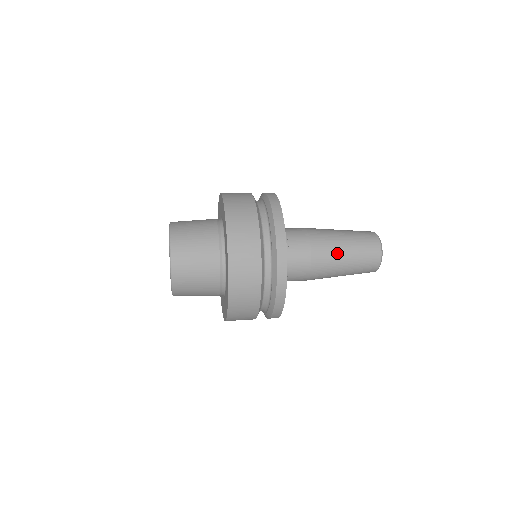
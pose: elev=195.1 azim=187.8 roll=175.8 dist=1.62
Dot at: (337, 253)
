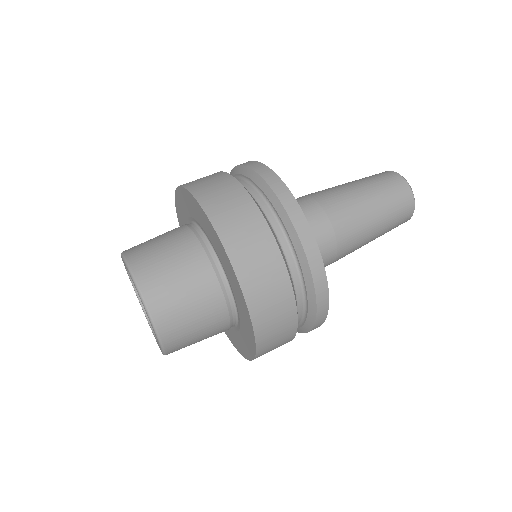
Dot at: (346, 190)
